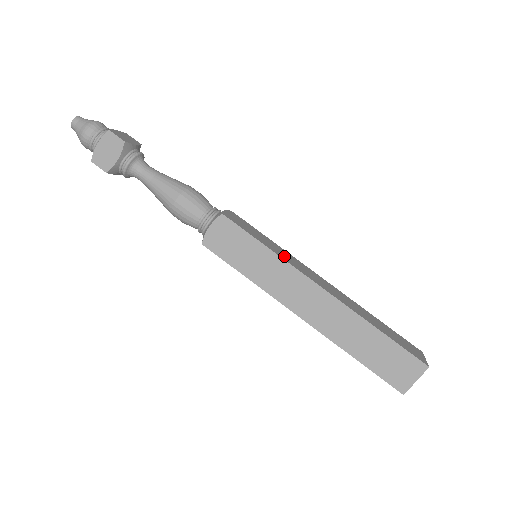
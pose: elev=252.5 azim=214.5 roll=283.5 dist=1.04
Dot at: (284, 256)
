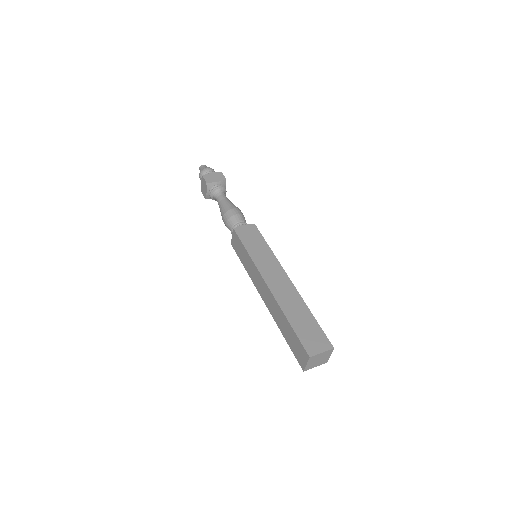
Dot at: (260, 259)
